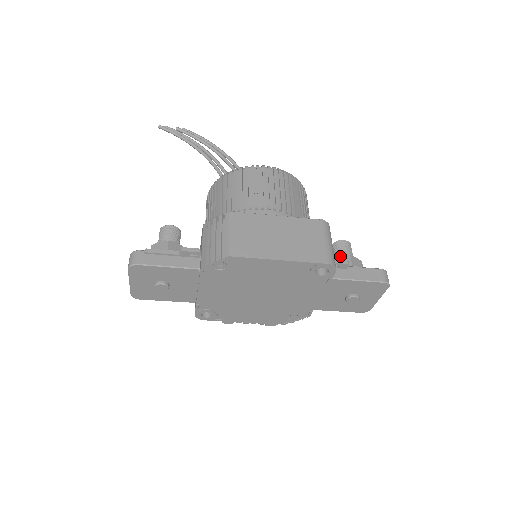
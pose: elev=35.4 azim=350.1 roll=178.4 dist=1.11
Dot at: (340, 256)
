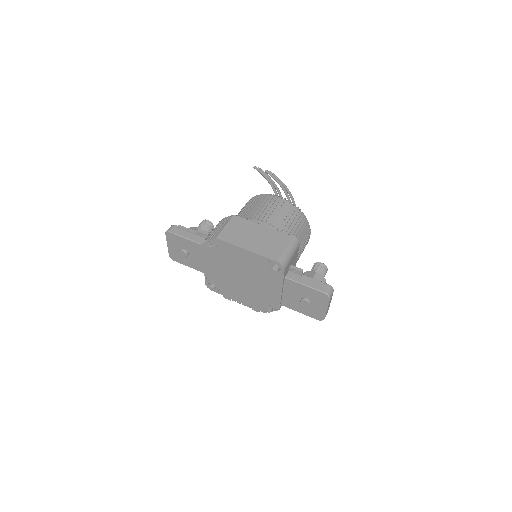
Dot at: (310, 271)
